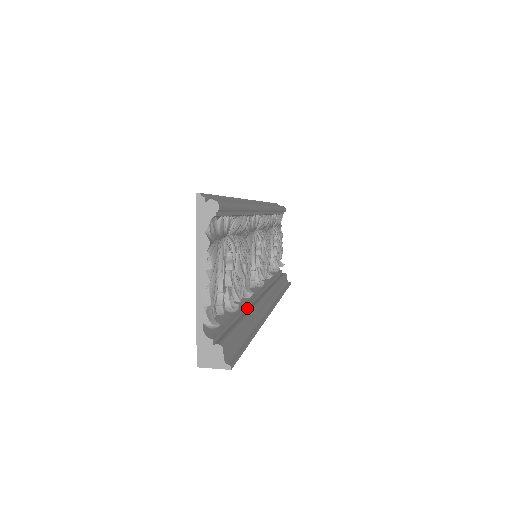
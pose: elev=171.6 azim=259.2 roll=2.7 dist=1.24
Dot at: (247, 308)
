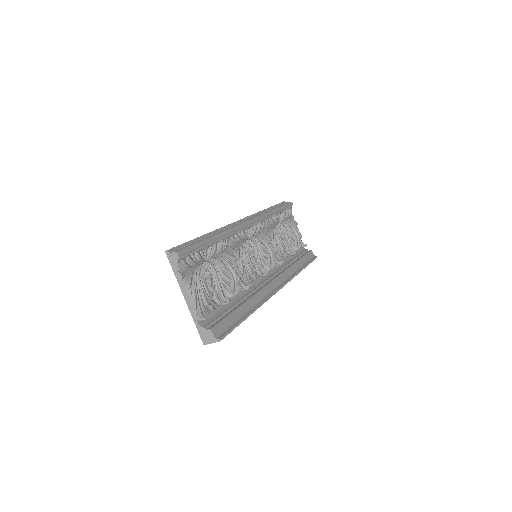
Dot at: (249, 296)
